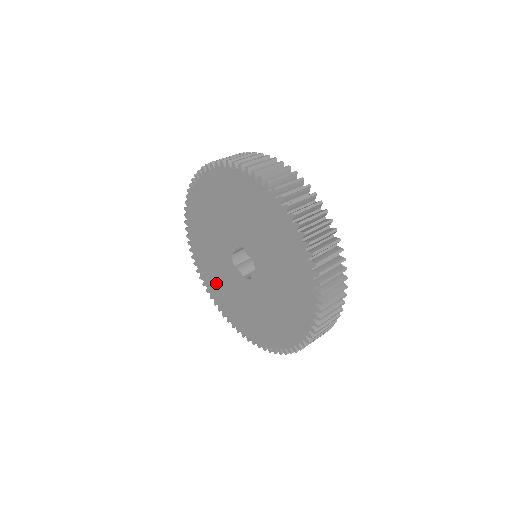
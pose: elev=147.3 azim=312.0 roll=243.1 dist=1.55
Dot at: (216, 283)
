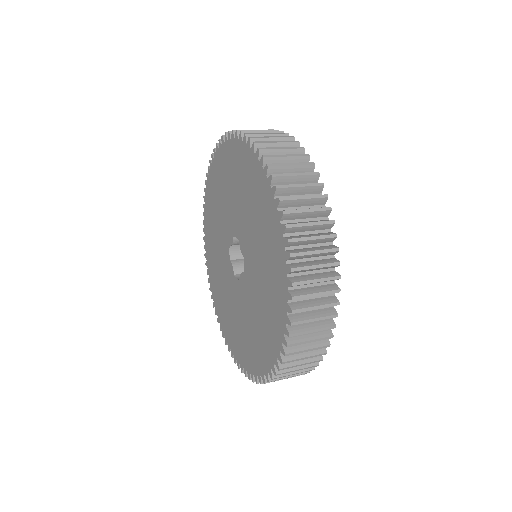
Dot at: (215, 274)
